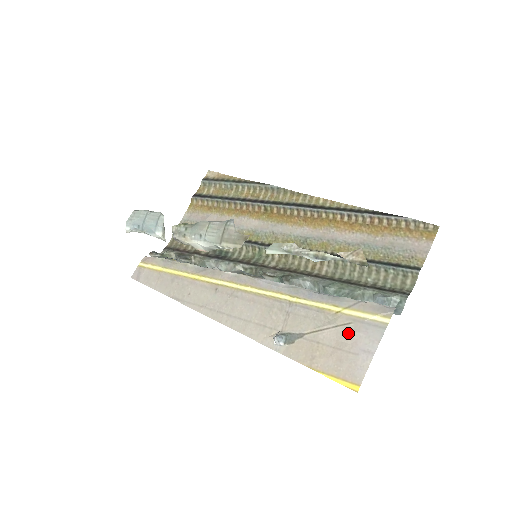
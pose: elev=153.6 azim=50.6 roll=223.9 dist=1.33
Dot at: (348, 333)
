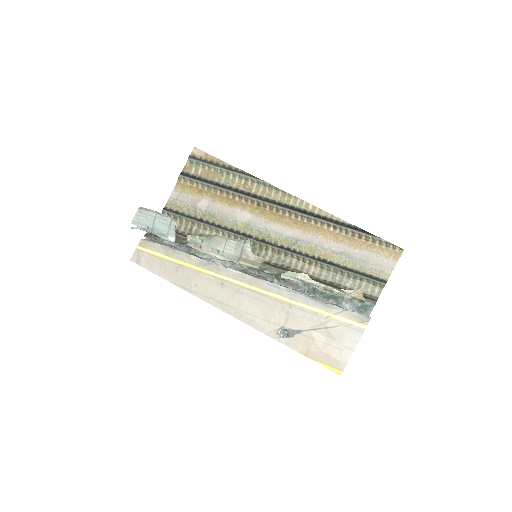
Dot at: (336, 334)
